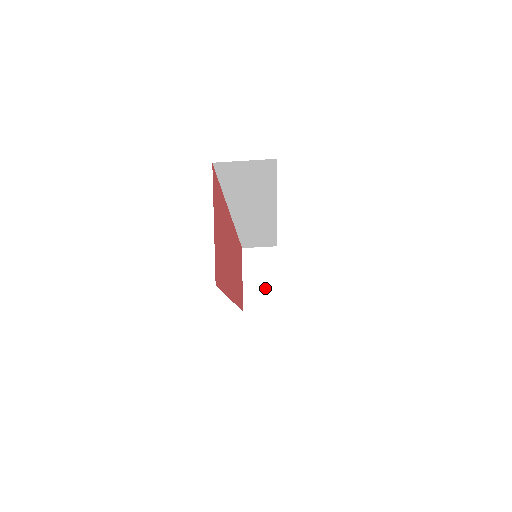
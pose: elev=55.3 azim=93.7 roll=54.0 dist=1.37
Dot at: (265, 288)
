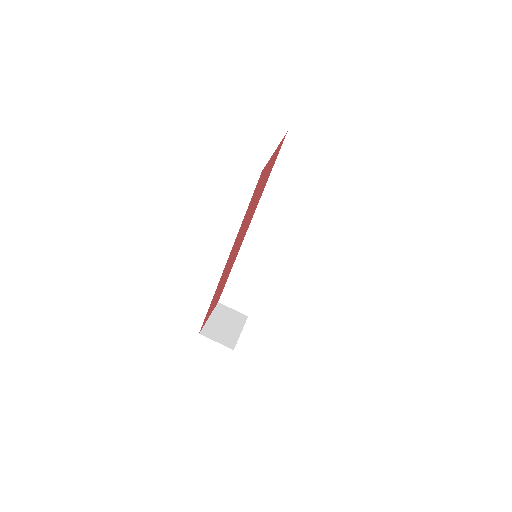
Dot at: (226, 331)
